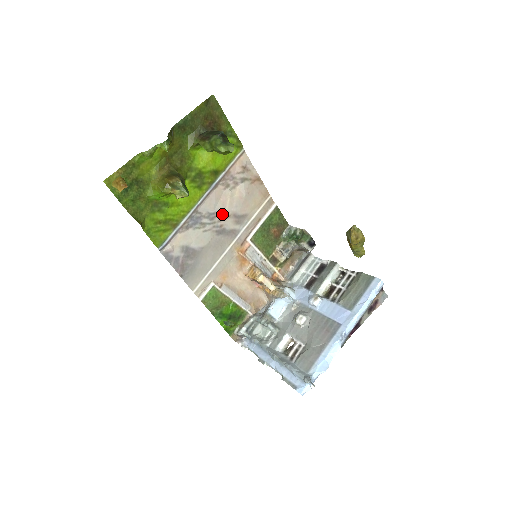
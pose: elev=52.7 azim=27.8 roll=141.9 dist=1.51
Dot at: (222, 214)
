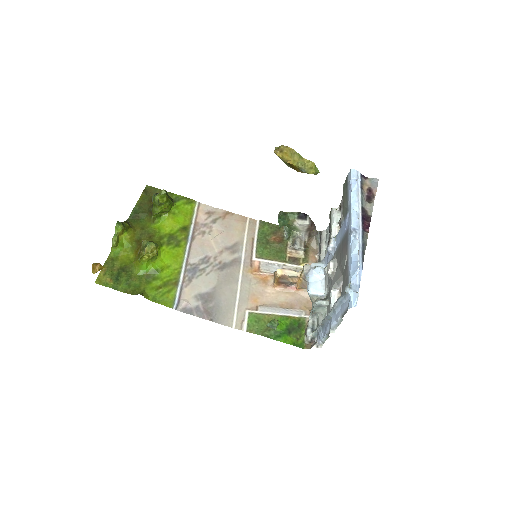
Dot at: (214, 254)
